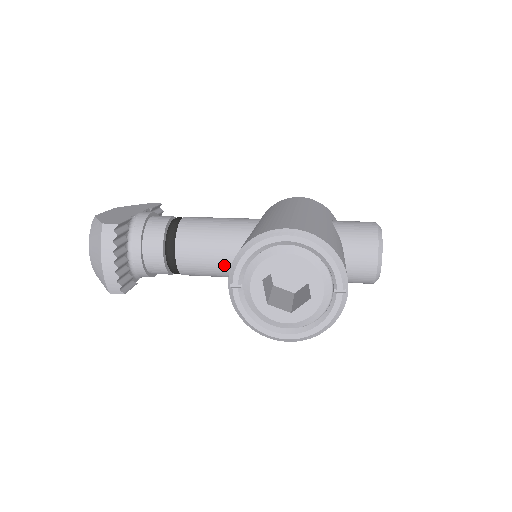
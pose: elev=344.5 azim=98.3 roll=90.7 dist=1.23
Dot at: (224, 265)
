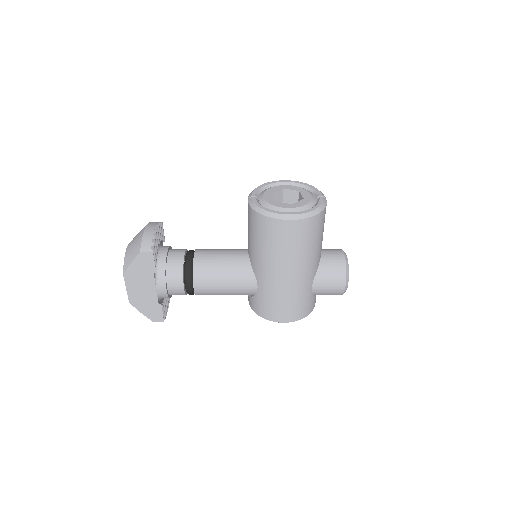
Dot at: (231, 259)
